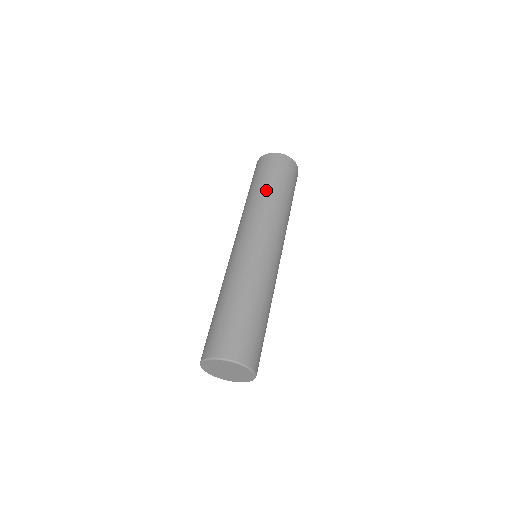
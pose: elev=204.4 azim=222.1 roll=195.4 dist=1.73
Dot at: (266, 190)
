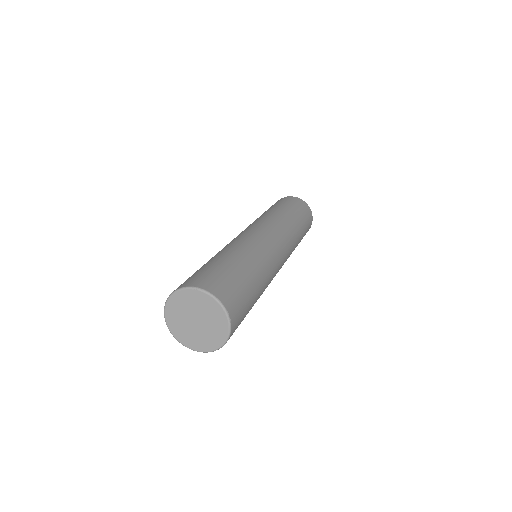
Dot at: (273, 210)
